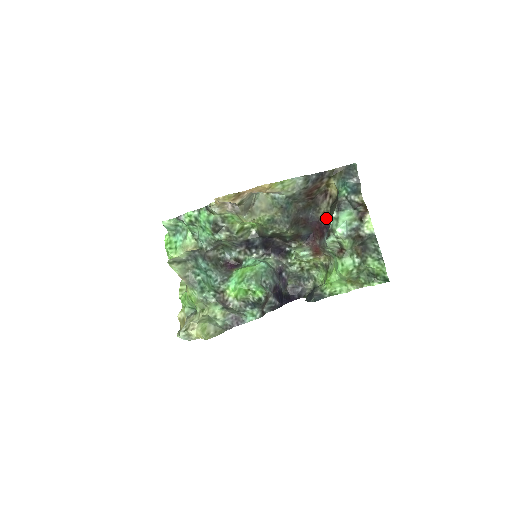
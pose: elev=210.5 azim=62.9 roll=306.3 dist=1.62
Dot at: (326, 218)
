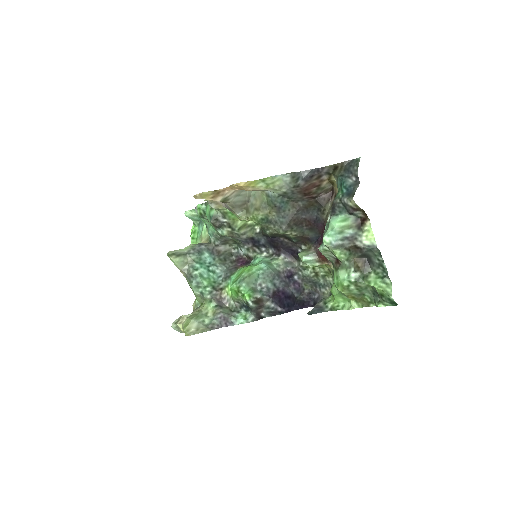
Dot at: occluded
